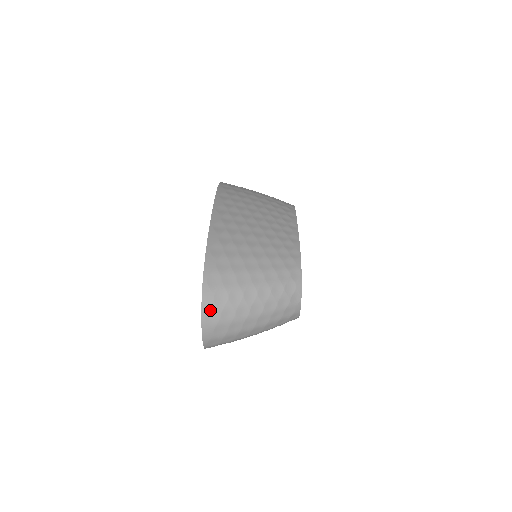
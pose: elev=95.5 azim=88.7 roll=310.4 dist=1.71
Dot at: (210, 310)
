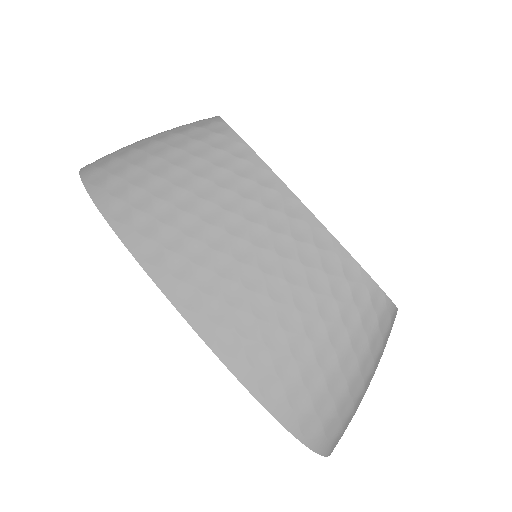
Dot at: (332, 445)
